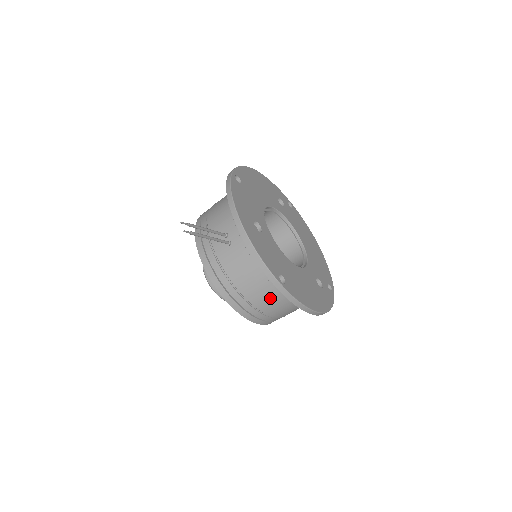
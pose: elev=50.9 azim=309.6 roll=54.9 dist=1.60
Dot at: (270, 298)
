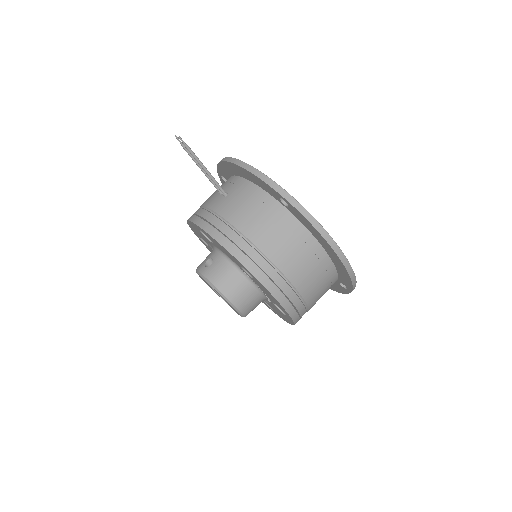
Dot at: (280, 237)
